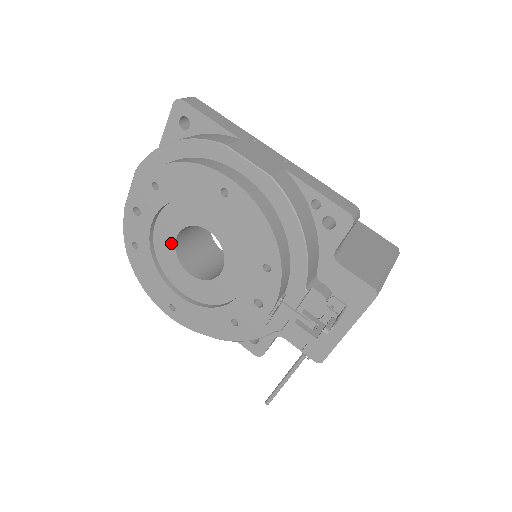
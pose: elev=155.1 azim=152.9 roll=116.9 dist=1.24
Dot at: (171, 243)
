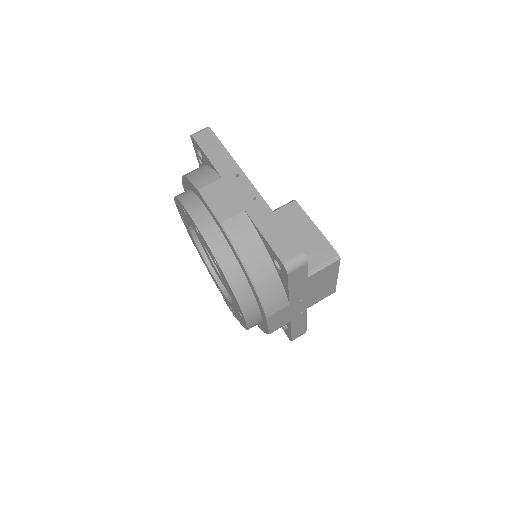
Dot at: occluded
